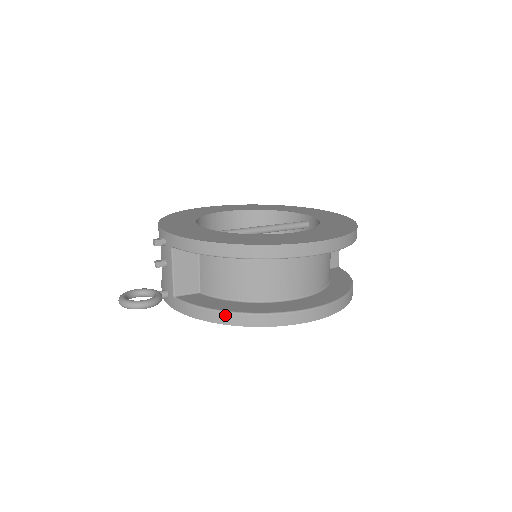
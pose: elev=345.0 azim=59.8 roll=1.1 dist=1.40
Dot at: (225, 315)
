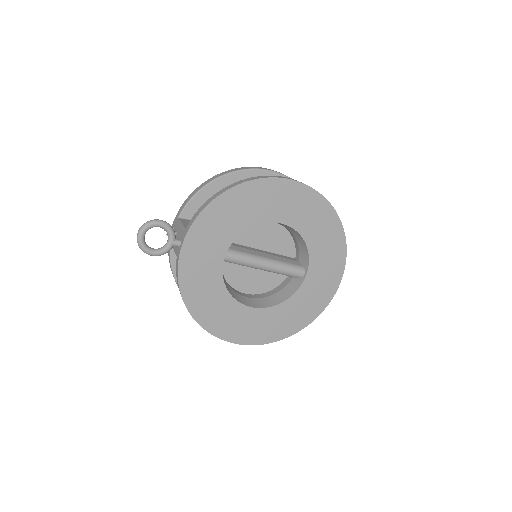
Dot at: (224, 189)
